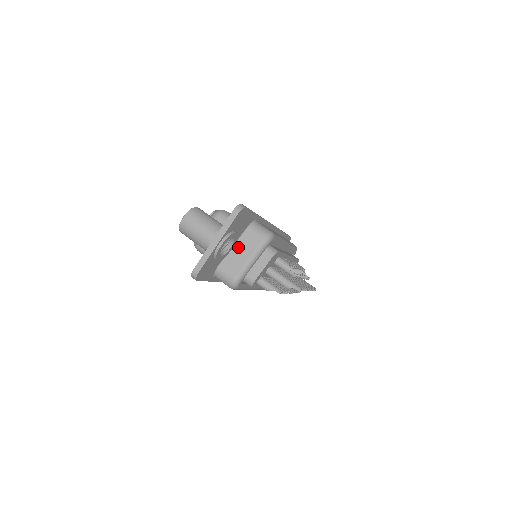
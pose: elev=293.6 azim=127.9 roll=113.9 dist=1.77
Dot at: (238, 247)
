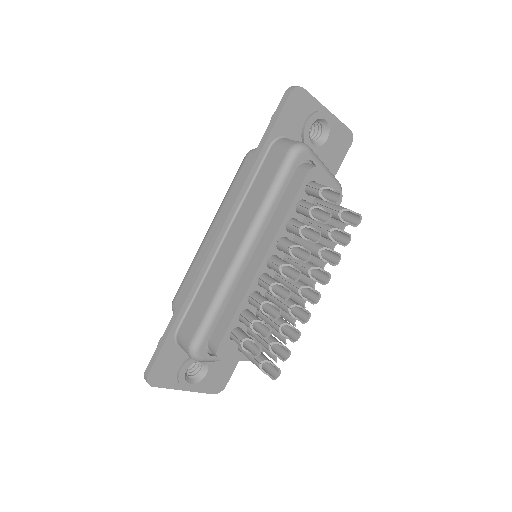
Dot at: occluded
